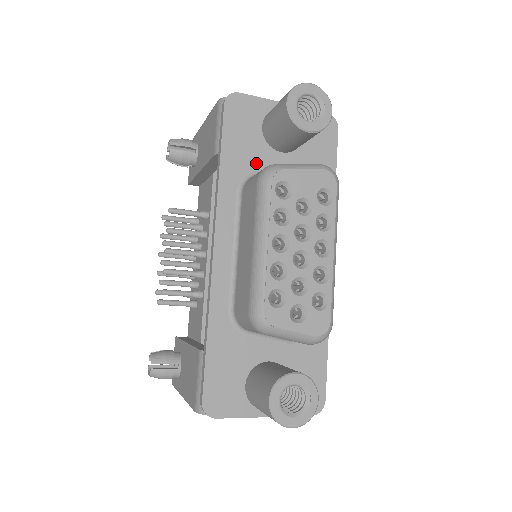
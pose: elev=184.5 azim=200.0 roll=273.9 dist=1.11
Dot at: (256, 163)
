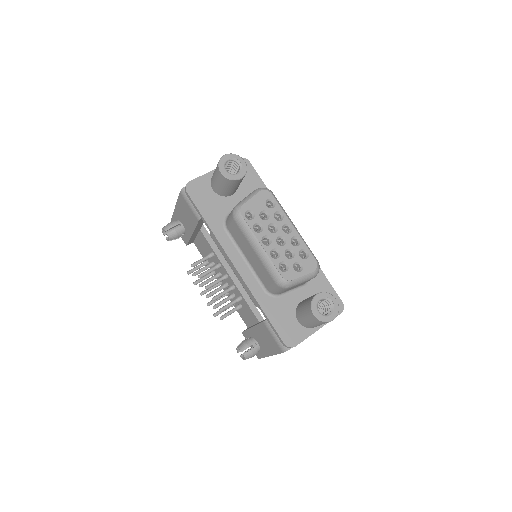
Dot at: (223, 210)
